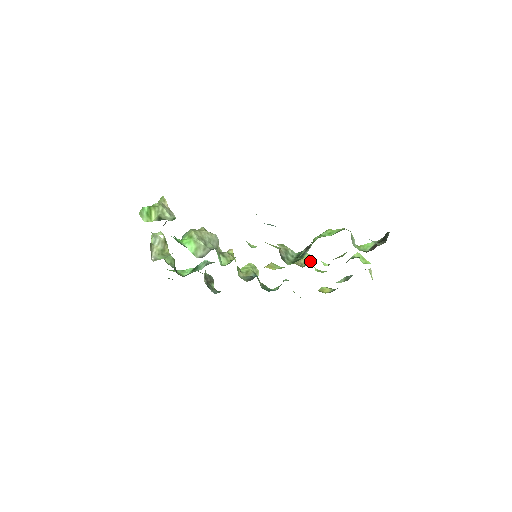
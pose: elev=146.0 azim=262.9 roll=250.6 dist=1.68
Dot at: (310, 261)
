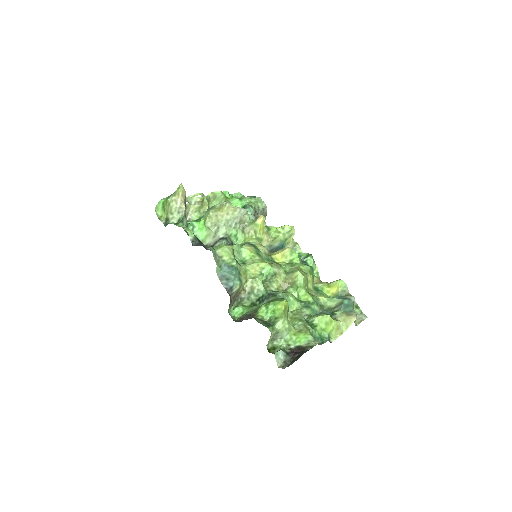
Dot at: (295, 287)
